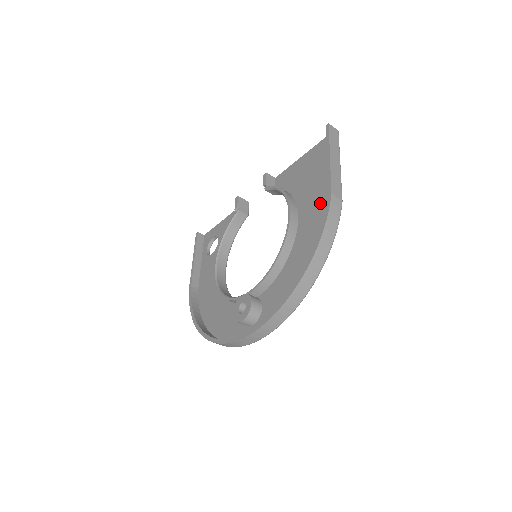
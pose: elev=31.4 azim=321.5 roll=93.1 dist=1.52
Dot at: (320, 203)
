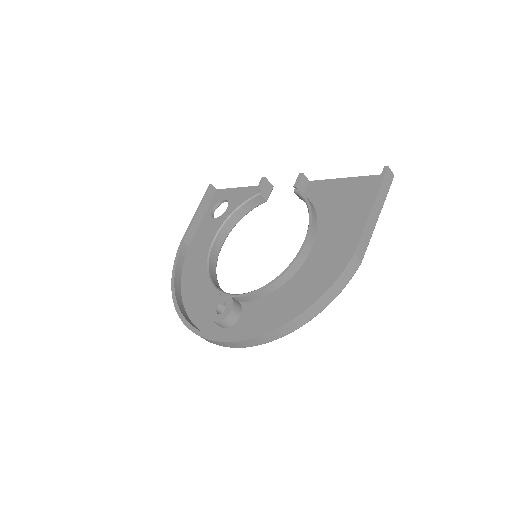
Dot at: (340, 248)
